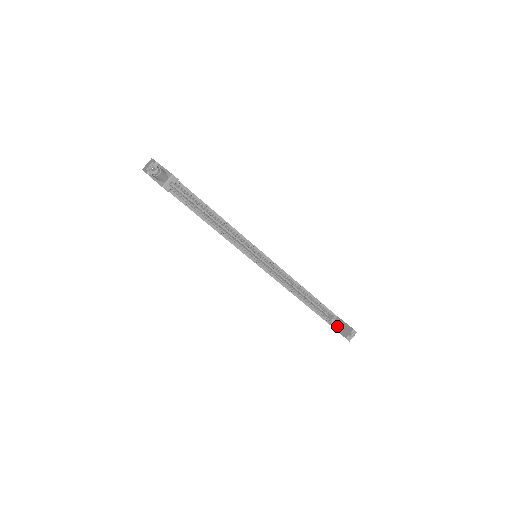
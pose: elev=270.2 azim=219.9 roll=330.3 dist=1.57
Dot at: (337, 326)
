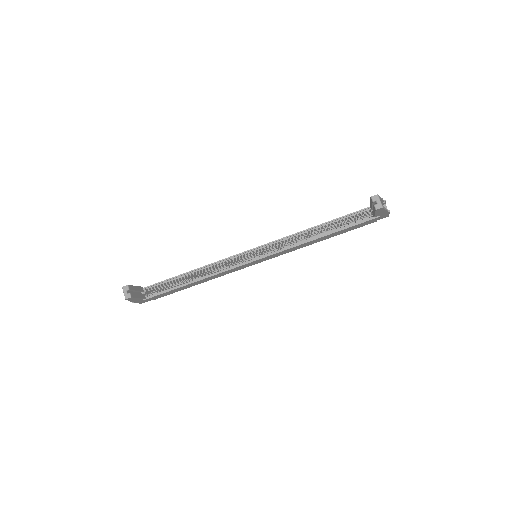
Dot at: occluded
